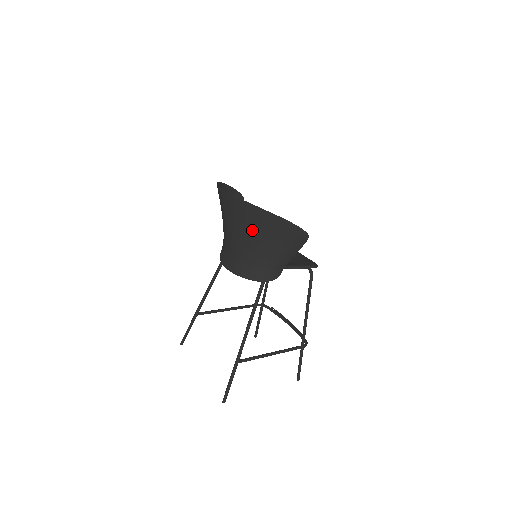
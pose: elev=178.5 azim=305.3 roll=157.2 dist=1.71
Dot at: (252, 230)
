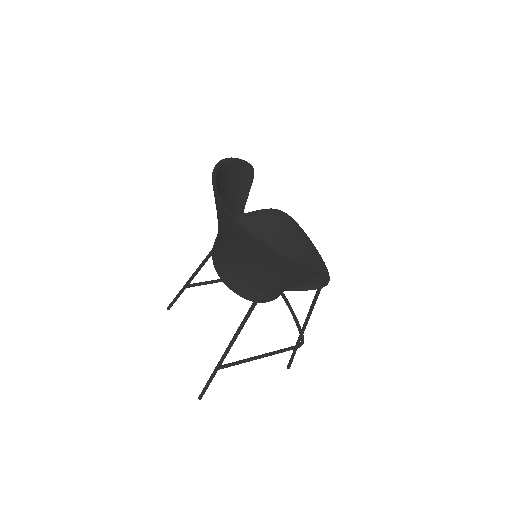
Dot at: (247, 254)
